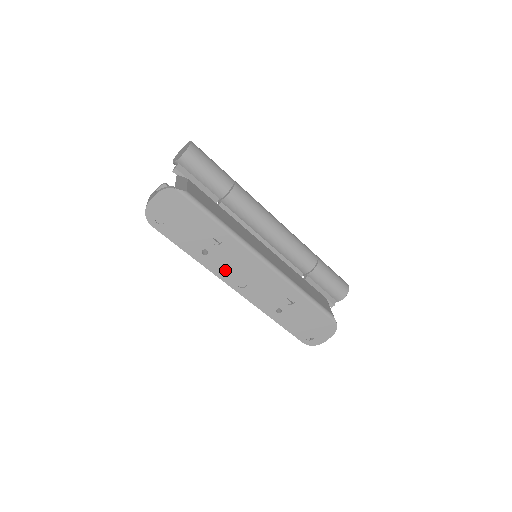
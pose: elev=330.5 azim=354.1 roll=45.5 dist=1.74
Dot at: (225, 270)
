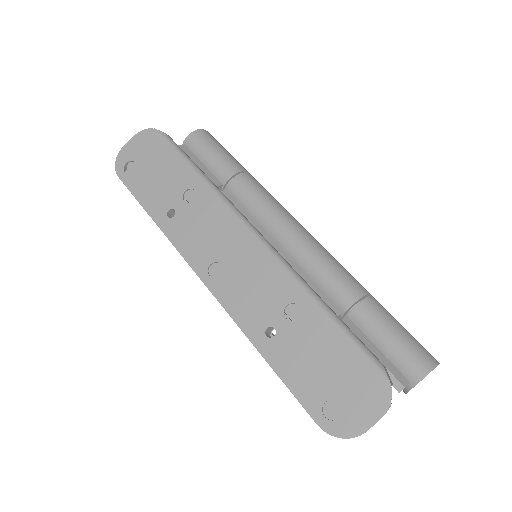
Dot at: (193, 244)
